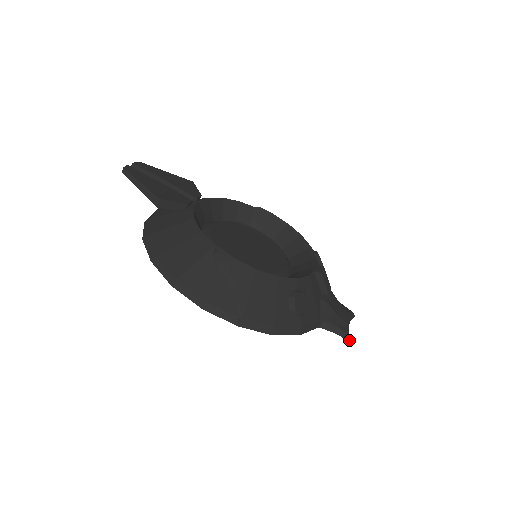
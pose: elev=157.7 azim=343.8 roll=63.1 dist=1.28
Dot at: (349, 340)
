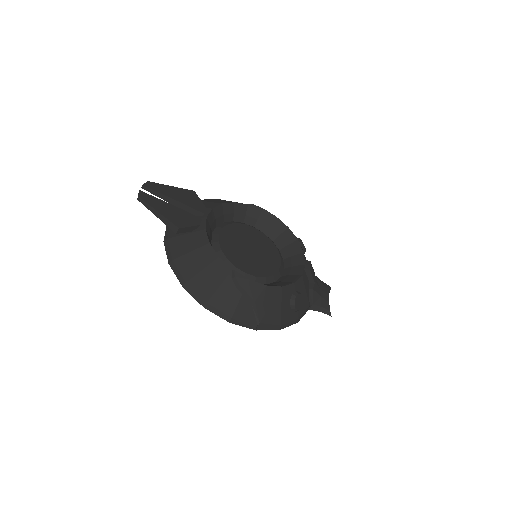
Dot at: (330, 315)
